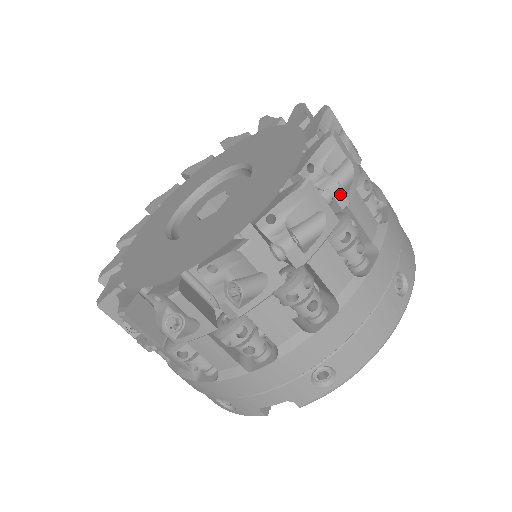
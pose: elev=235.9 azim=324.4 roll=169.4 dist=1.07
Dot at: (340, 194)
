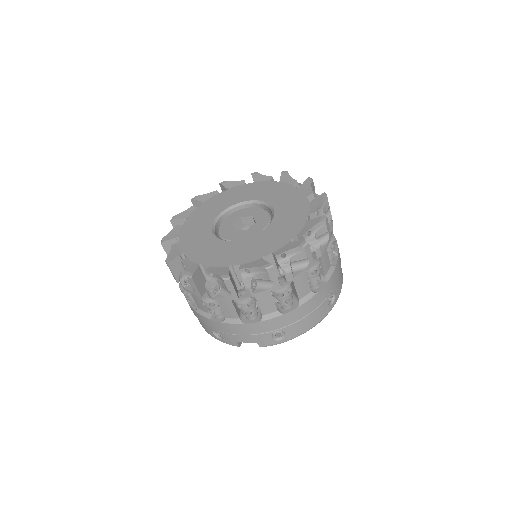
Dot at: (319, 251)
